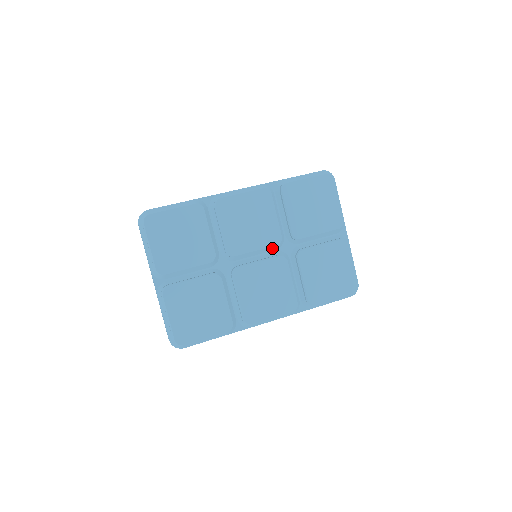
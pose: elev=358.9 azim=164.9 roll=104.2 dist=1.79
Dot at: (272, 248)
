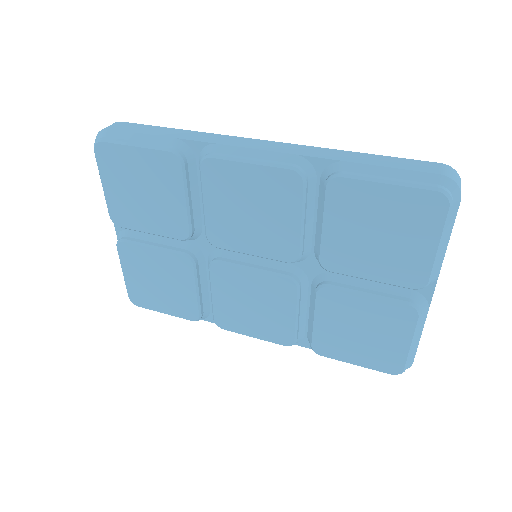
Dot at: occluded
